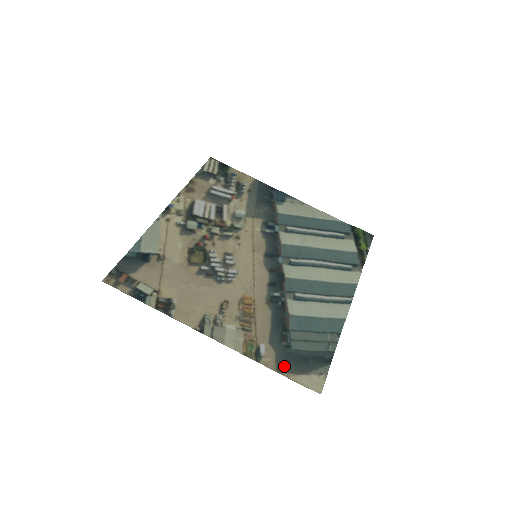
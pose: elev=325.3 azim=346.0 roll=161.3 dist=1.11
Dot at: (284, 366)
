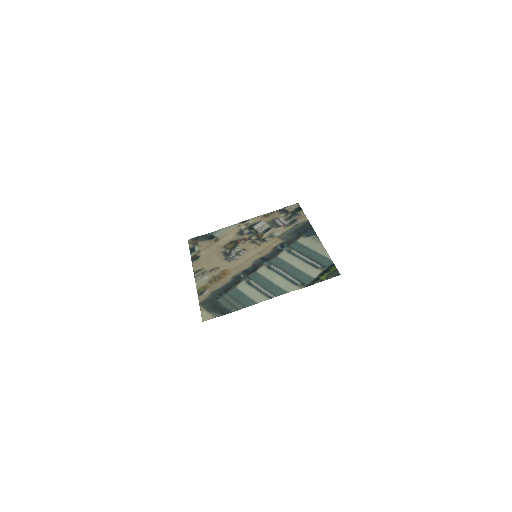
Dot at: (205, 303)
